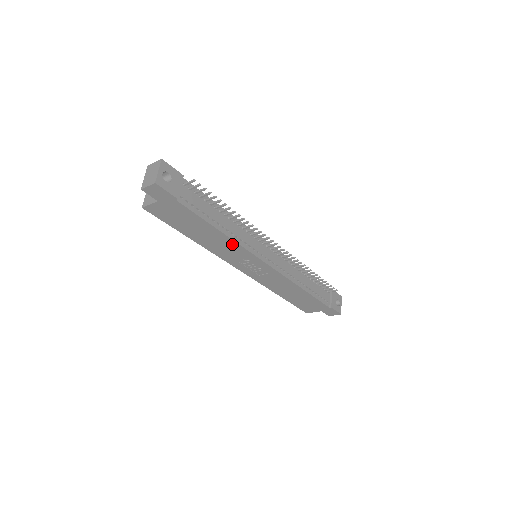
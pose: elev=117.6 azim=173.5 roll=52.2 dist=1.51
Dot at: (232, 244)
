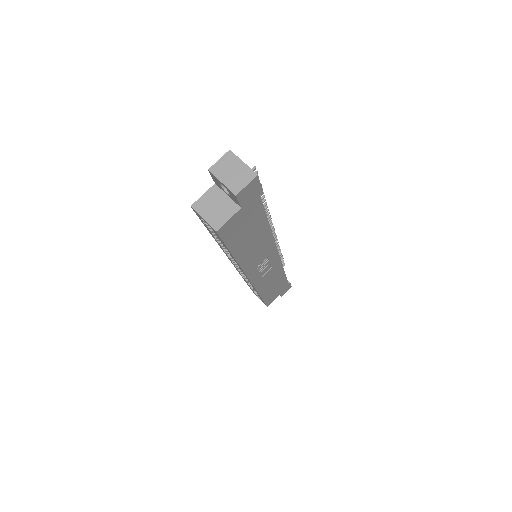
Dot at: (267, 241)
